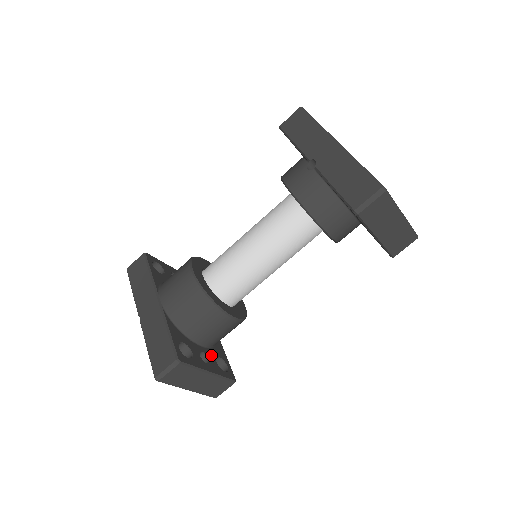
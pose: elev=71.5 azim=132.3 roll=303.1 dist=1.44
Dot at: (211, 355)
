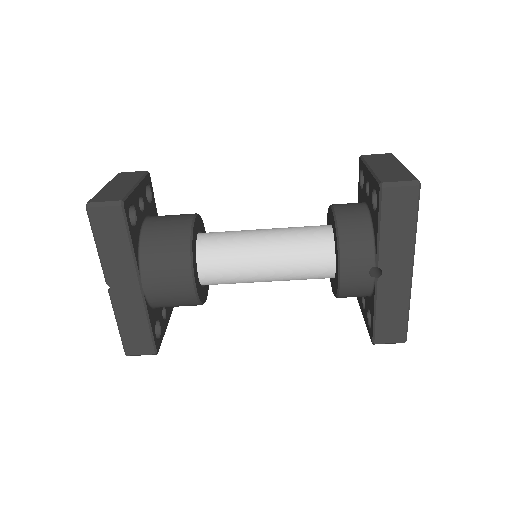
Dot at: occluded
